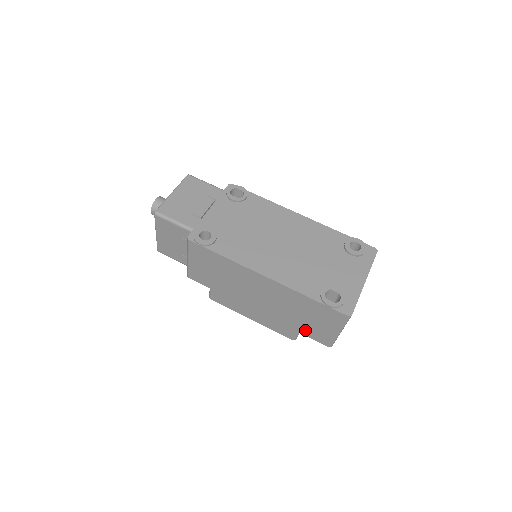
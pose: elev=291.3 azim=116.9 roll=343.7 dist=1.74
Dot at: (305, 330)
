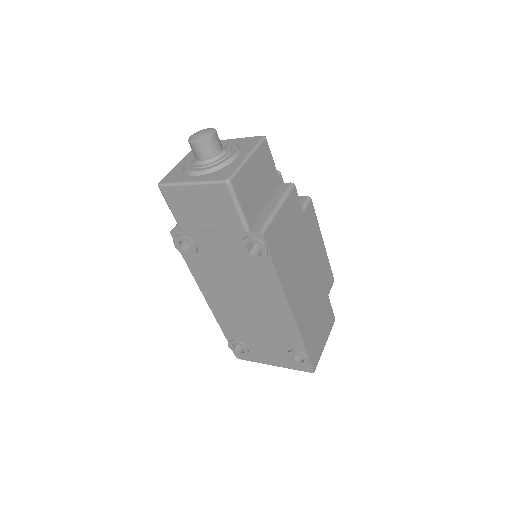
Dot at: occluded
